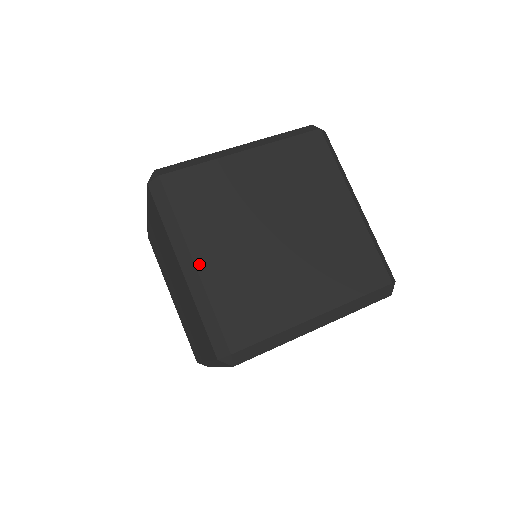
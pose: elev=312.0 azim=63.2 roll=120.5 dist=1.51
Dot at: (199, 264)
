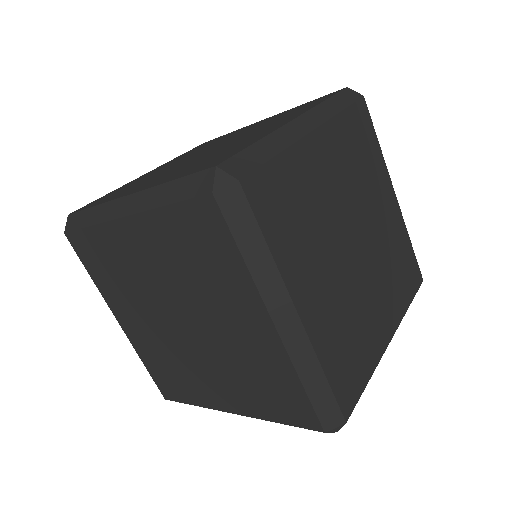
Dot at: (303, 315)
